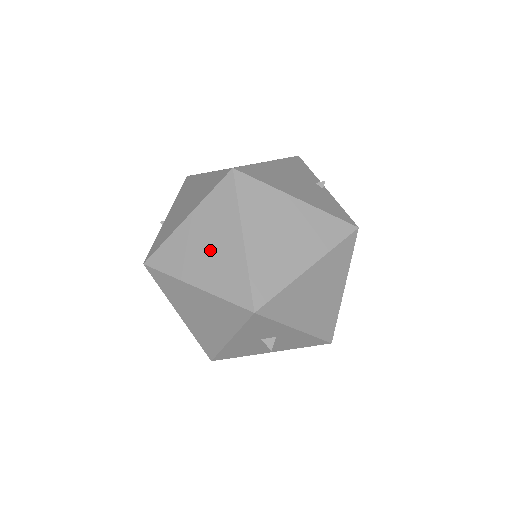
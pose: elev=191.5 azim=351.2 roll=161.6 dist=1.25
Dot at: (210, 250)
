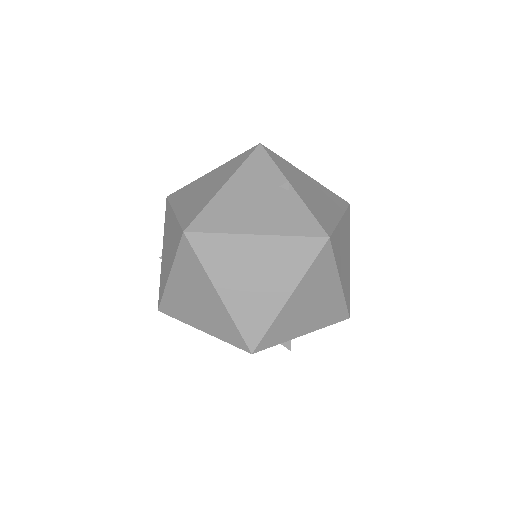
Dot at: (198, 303)
